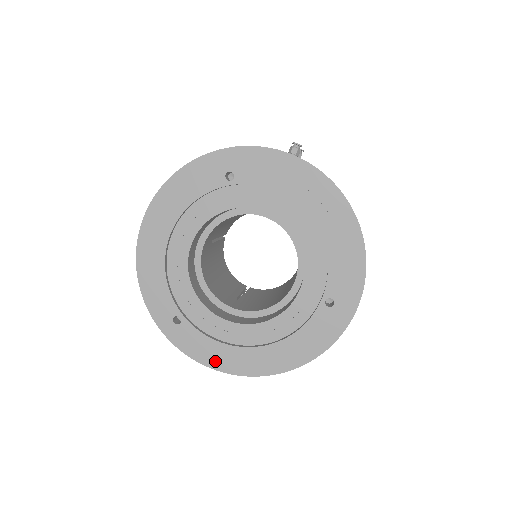
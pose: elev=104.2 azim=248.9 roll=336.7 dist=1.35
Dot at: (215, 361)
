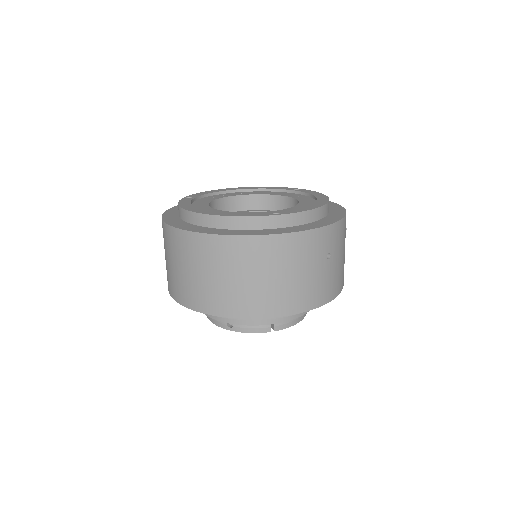
Dot at: (170, 219)
